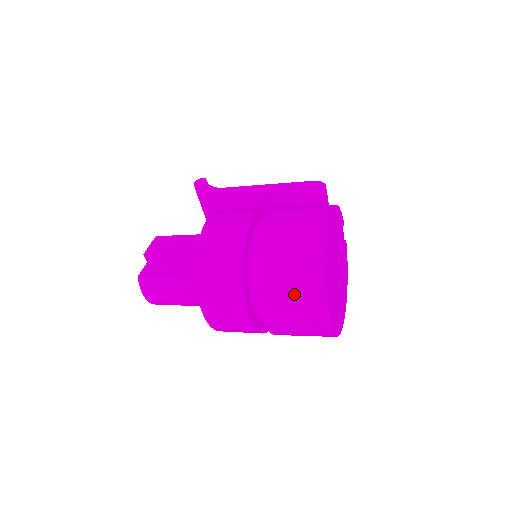
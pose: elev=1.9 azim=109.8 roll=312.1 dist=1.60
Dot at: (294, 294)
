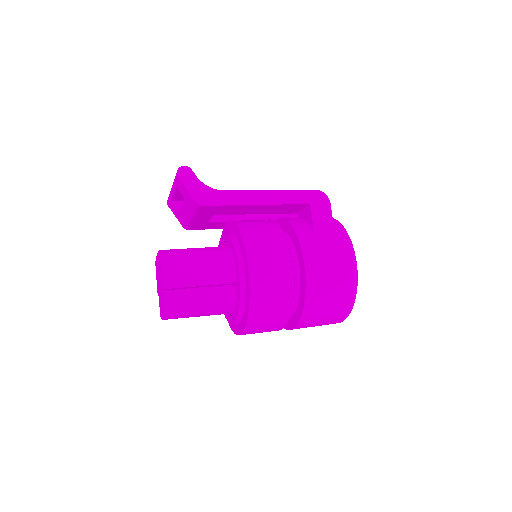
Dot at: (325, 320)
